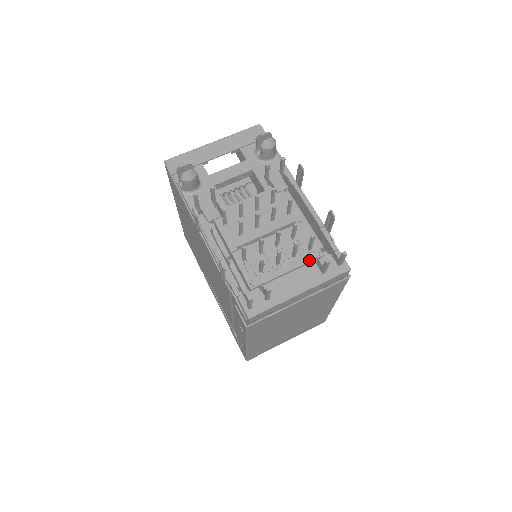
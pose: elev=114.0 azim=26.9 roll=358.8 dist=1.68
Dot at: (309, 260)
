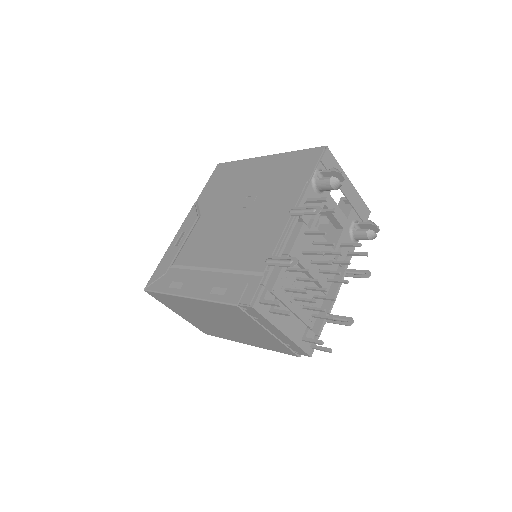
Dot at: (306, 321)
